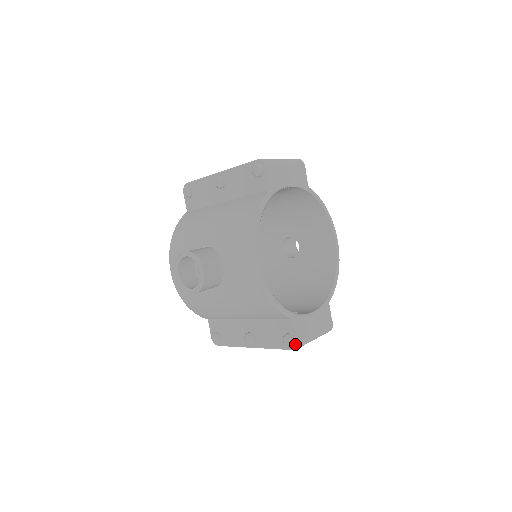
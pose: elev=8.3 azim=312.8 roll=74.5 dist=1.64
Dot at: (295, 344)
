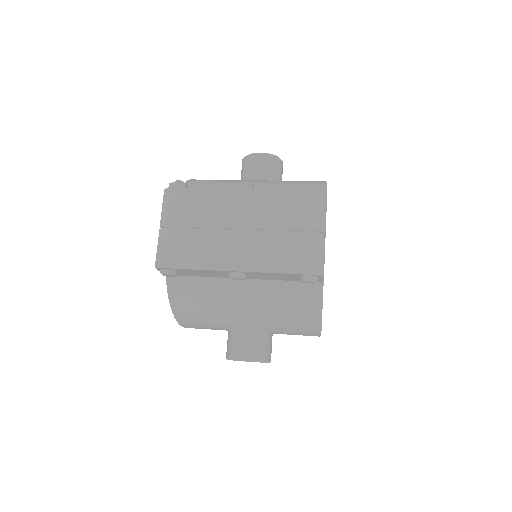
Dot at: occluded
